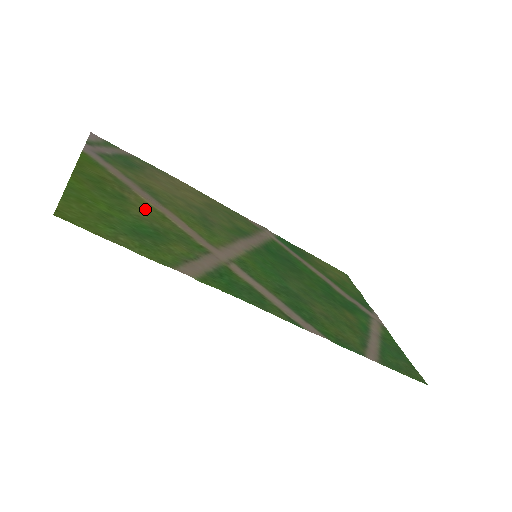
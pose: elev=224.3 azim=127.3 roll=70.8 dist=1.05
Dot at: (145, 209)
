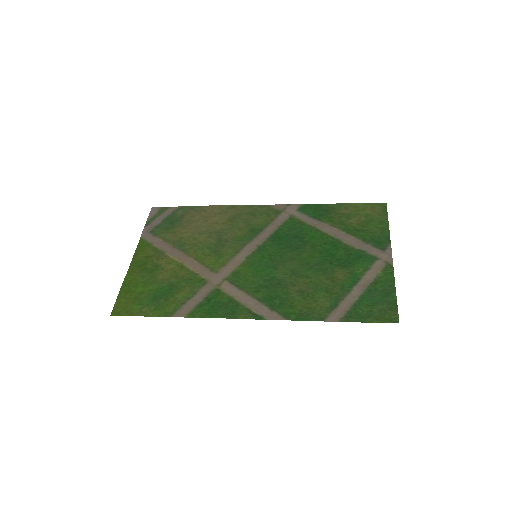
Dot at: (170, 268)
